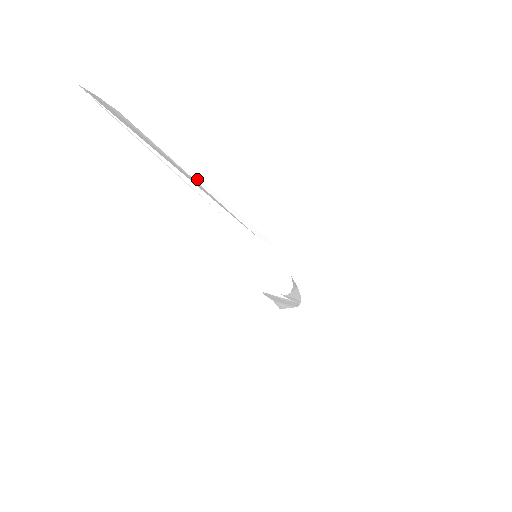
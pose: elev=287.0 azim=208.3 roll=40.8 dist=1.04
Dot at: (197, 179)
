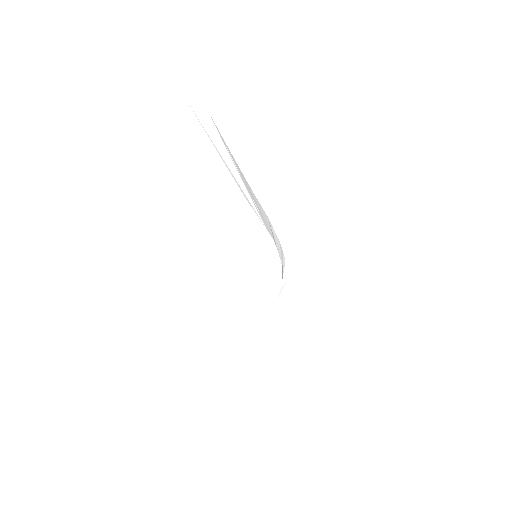
Dot at: (236, 167)
